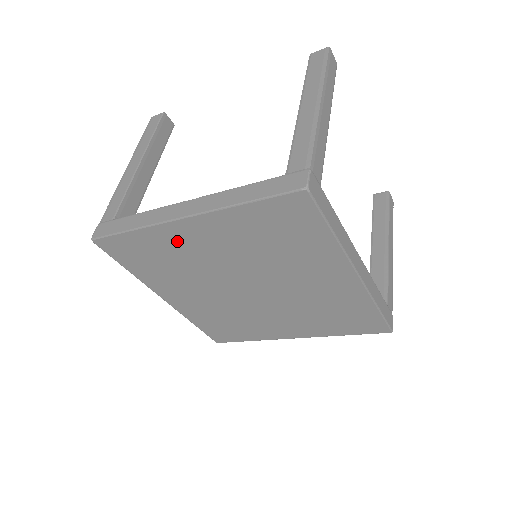
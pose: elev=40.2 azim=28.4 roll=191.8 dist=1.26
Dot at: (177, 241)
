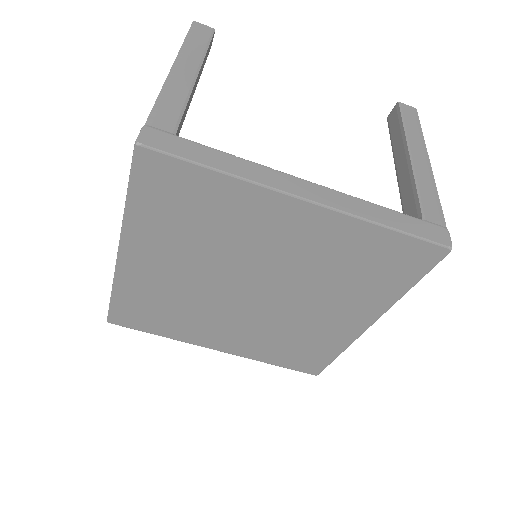
Dot at: (145, 280)
